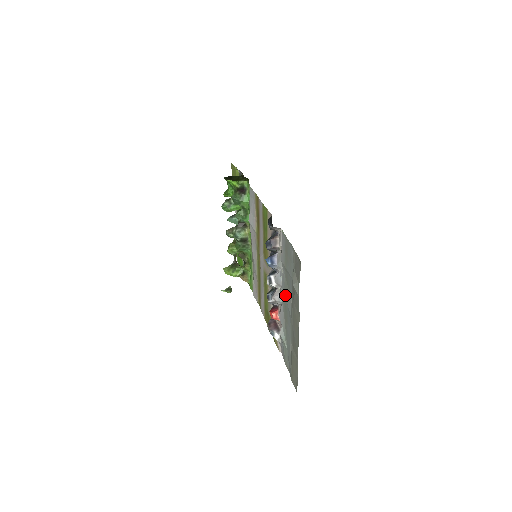
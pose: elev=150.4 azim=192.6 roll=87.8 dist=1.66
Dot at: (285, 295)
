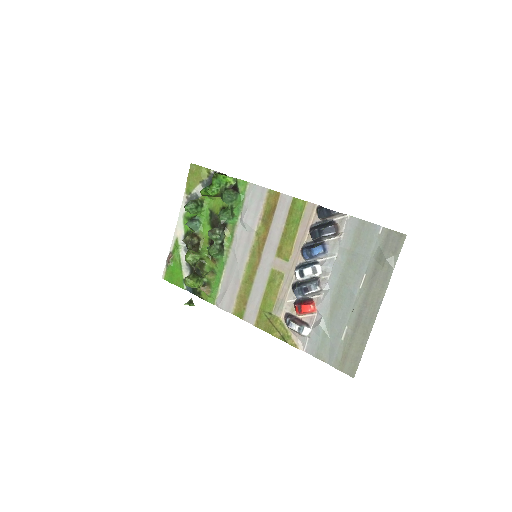
Dot at: (343, 280)
